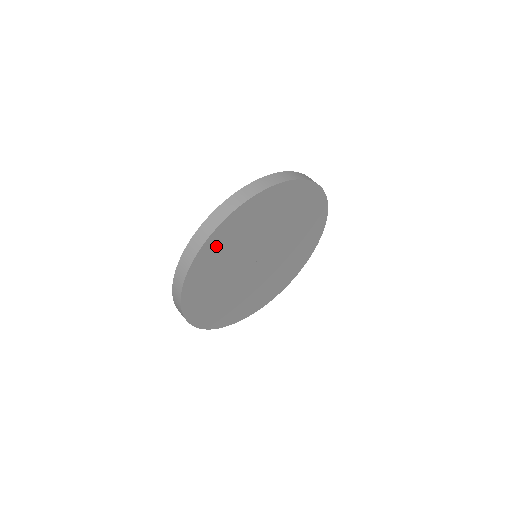
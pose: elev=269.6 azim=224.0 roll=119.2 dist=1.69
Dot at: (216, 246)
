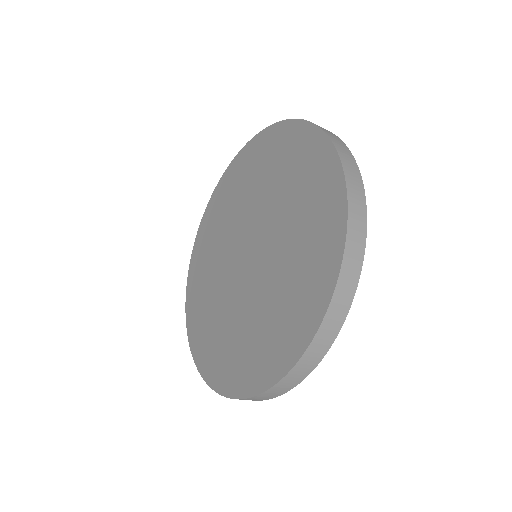
Dot at: occluded
